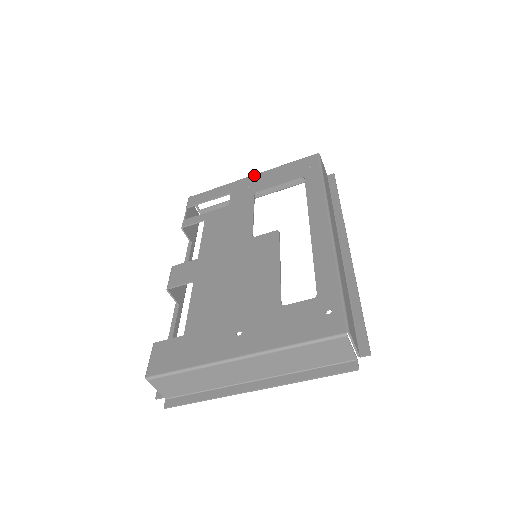
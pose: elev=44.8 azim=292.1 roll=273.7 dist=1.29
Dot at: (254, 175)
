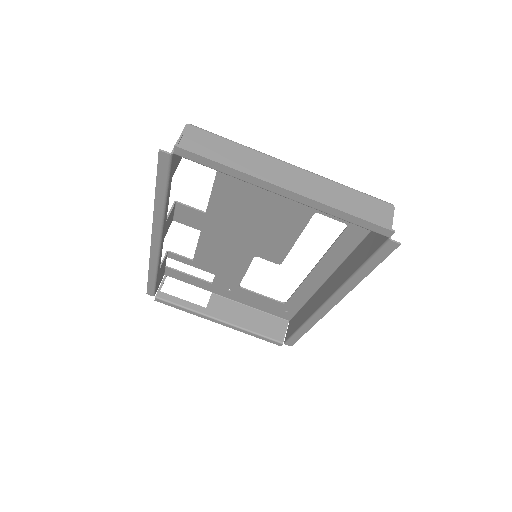
Dot at: (232, 297)
